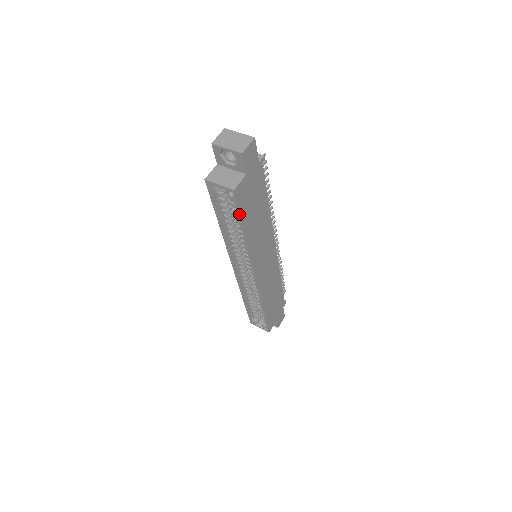
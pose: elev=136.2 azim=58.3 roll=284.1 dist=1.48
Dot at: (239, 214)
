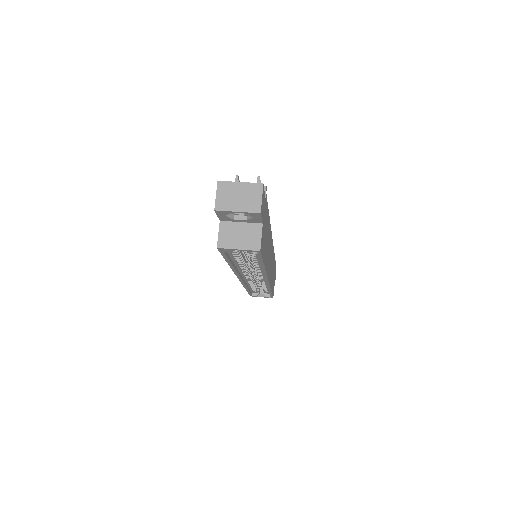
Dot at: (261, 260)
